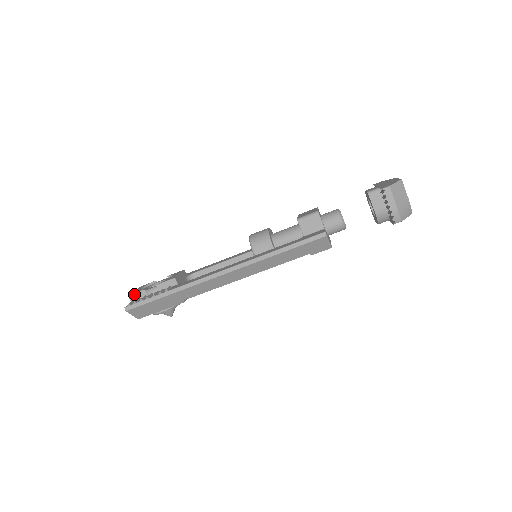
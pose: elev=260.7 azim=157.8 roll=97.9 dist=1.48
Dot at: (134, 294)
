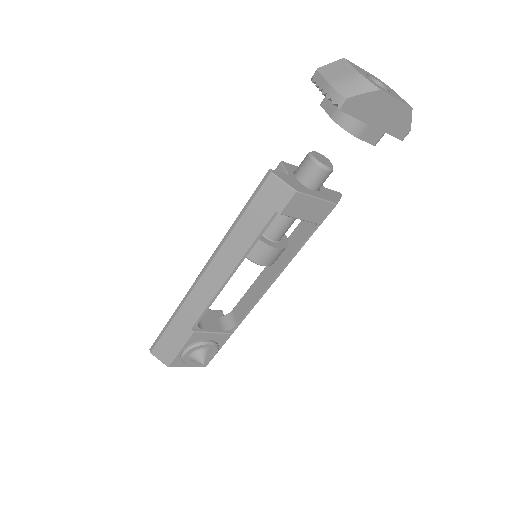
Dot at: occluded
